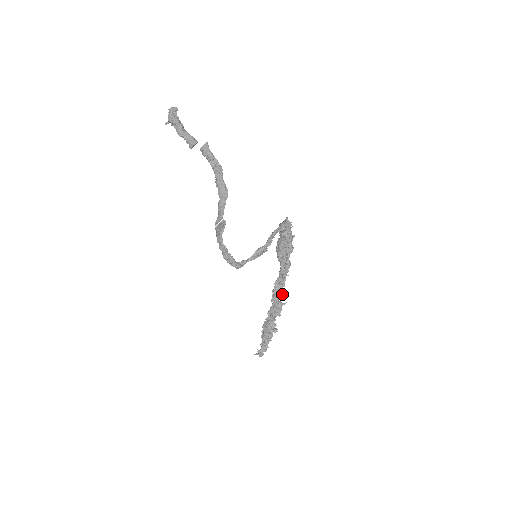
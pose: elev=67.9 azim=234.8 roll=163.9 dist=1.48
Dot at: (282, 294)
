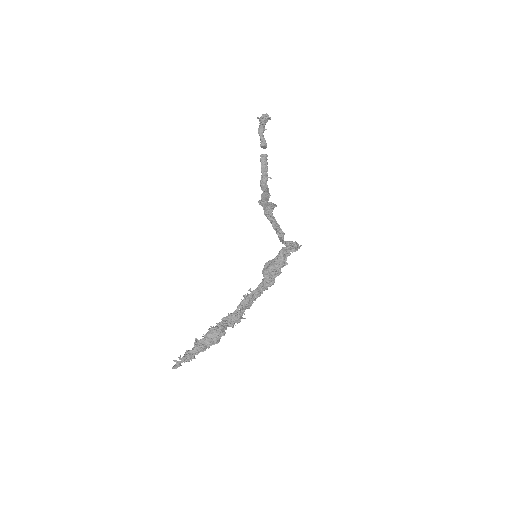
Dot at: (250, 306)
